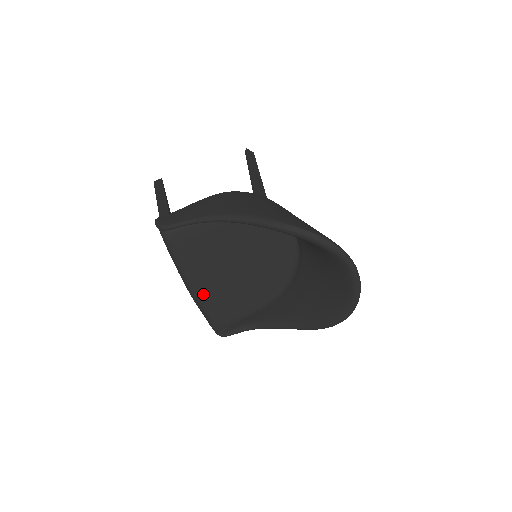
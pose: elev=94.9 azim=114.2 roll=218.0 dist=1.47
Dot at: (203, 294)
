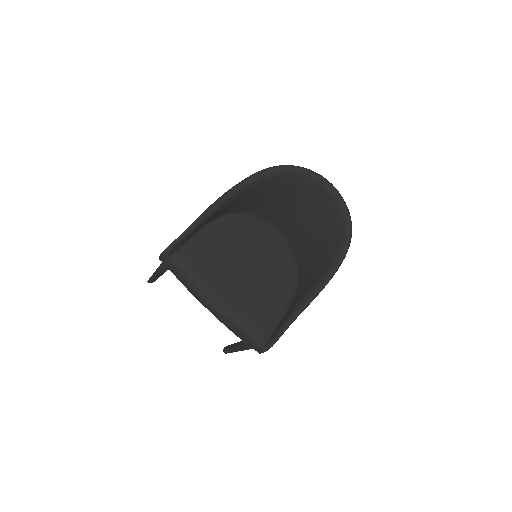
Dot at: (230, 305)
